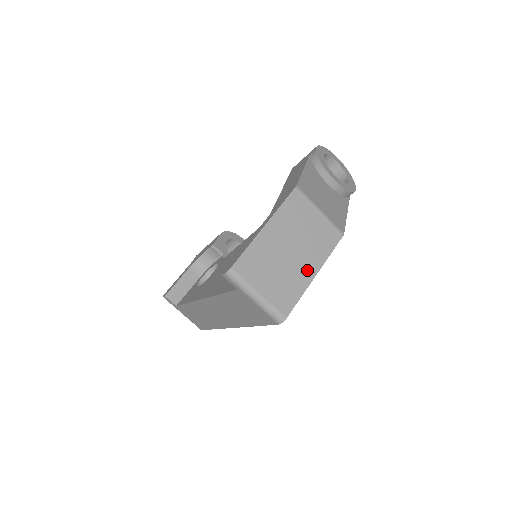
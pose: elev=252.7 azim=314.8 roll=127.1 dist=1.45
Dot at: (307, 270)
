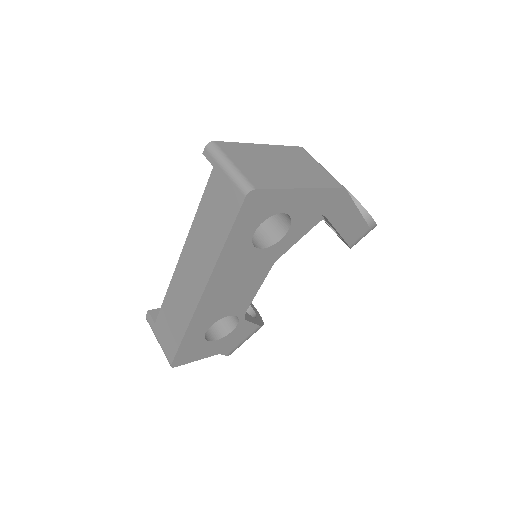
Dot at: (294, 181)
